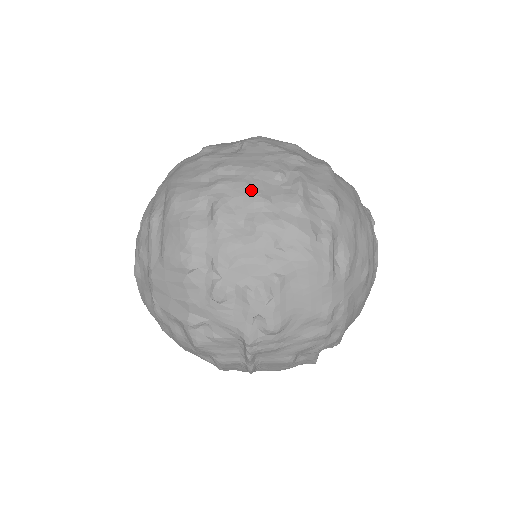
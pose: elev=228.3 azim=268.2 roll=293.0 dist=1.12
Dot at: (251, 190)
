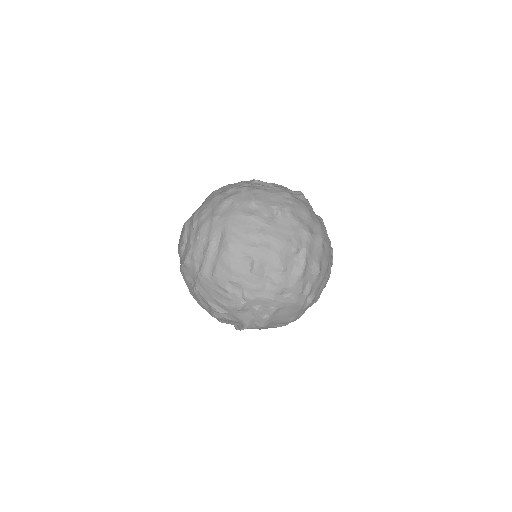
Dot at: (278, 260)
